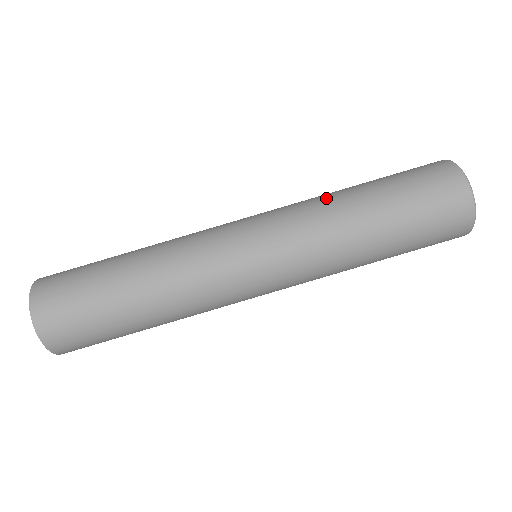
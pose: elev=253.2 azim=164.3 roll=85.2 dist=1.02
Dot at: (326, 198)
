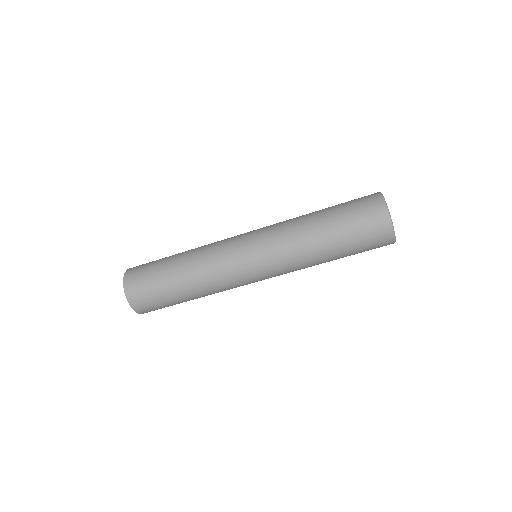
Dot at: (298, 226)
